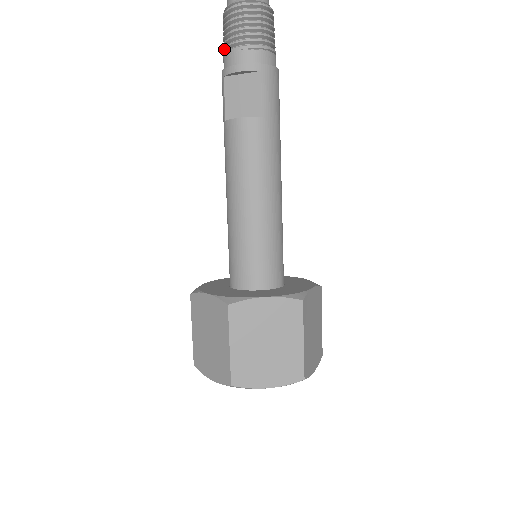
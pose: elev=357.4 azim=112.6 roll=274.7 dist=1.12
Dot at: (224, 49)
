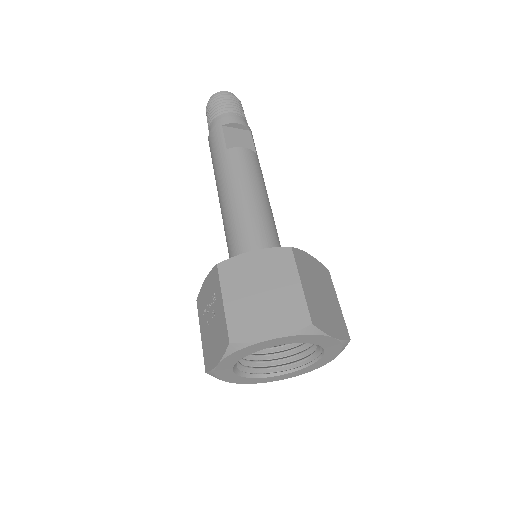
Dot at: (218, 113)
